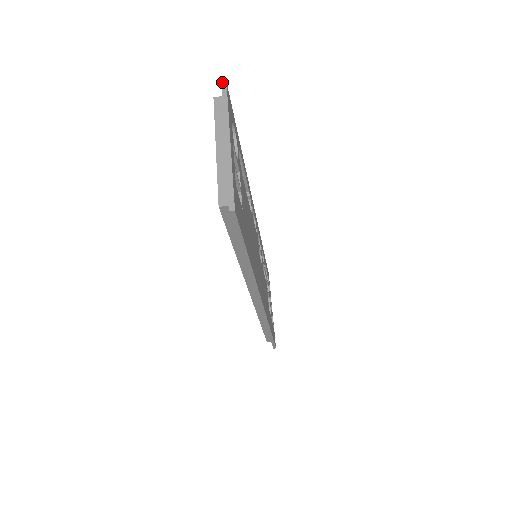
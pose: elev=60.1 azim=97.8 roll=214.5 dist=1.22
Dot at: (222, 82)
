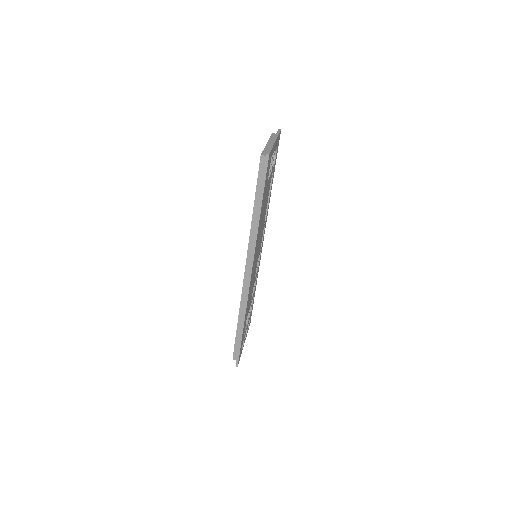
Dot at: occluded
